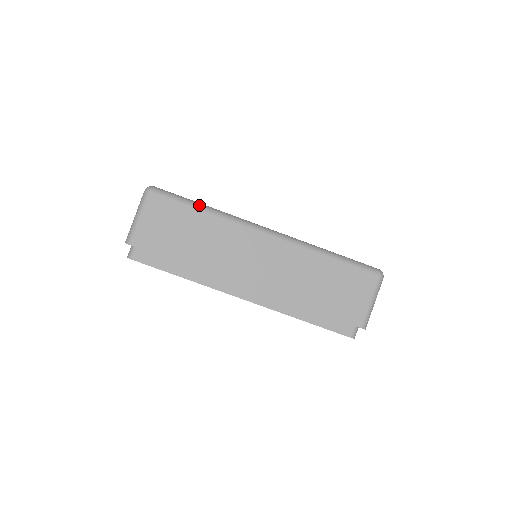
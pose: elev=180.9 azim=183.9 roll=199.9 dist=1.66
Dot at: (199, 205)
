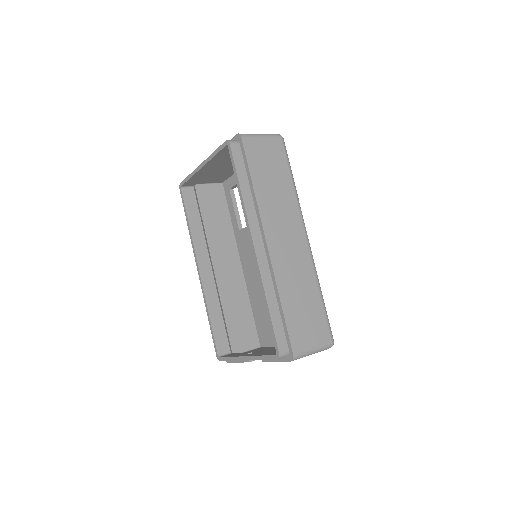
Dot at: occluded
